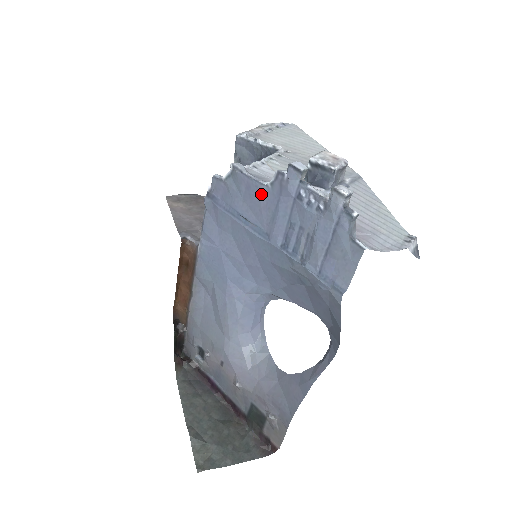
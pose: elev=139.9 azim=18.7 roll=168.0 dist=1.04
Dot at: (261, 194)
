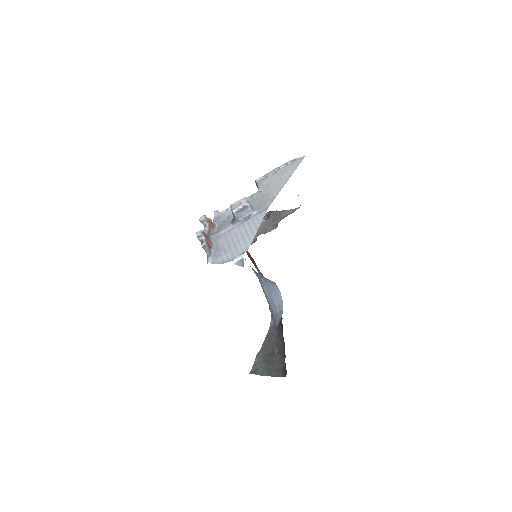
Dot at: occluded
